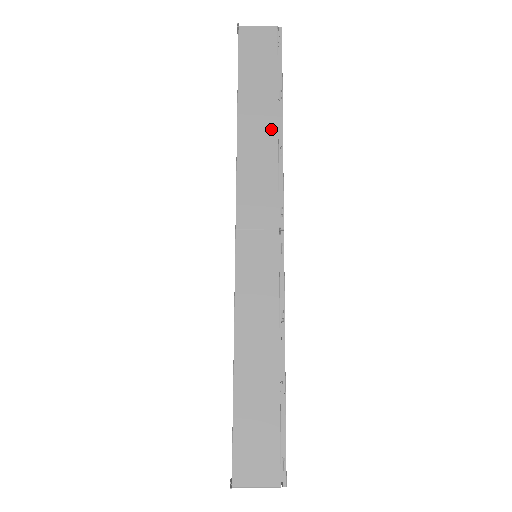
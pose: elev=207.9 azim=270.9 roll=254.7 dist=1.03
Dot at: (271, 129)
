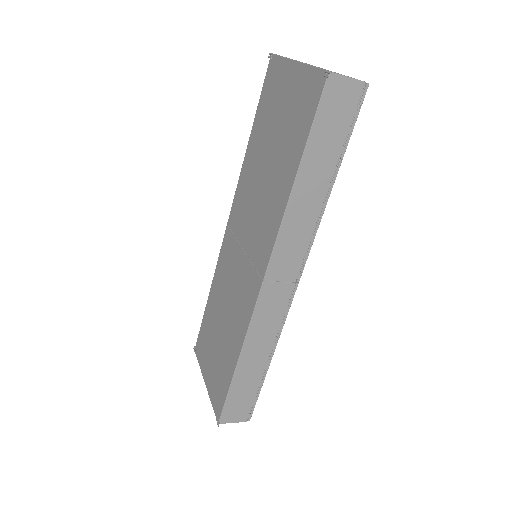
Dot at: (319, 198)
